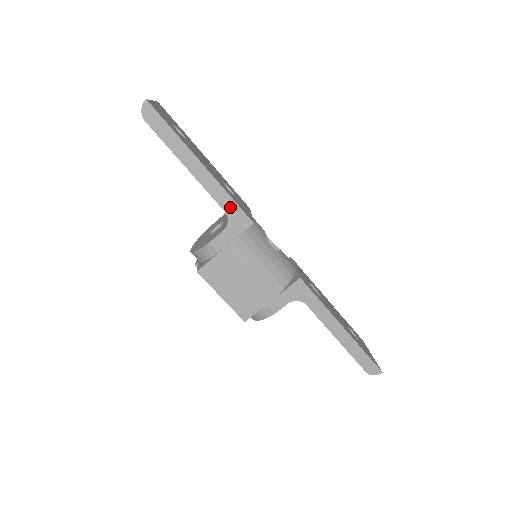
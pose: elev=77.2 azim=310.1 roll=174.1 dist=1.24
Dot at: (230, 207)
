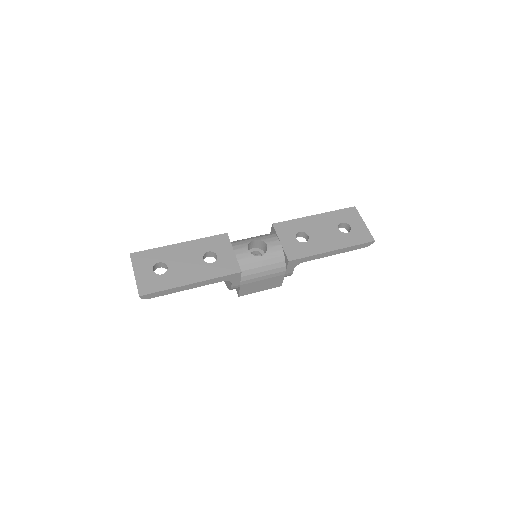
Dot at: (224, 279)
